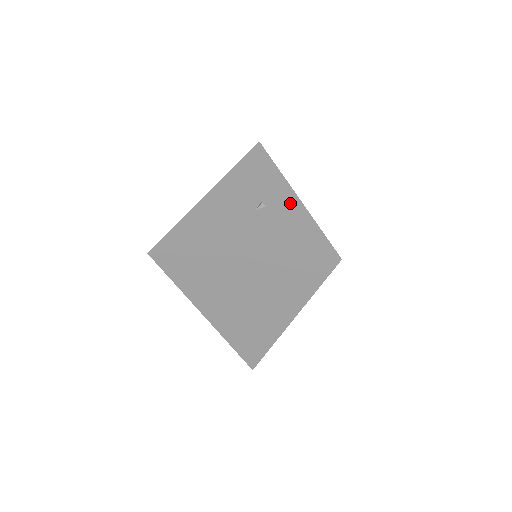
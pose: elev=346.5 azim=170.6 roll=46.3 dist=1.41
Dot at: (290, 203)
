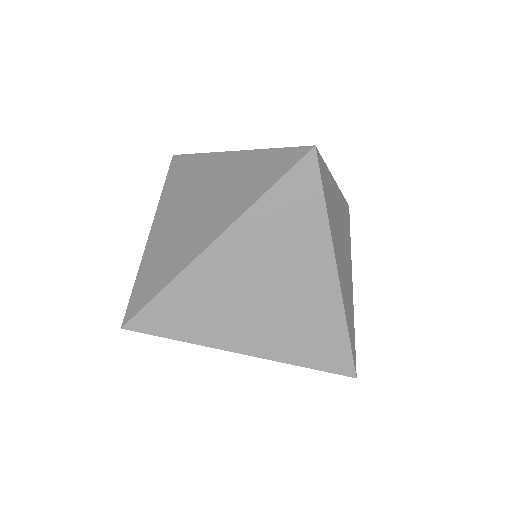
Dot at: occluded
